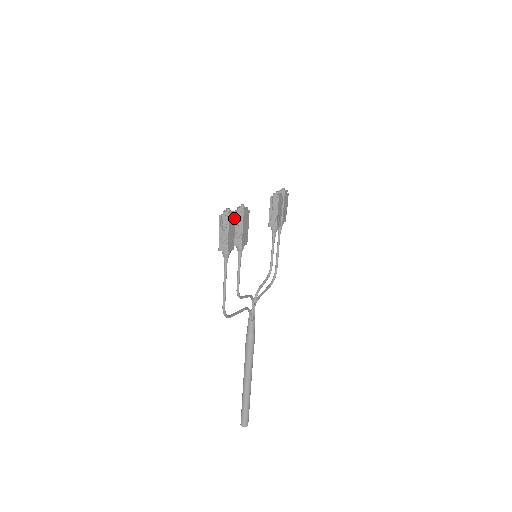
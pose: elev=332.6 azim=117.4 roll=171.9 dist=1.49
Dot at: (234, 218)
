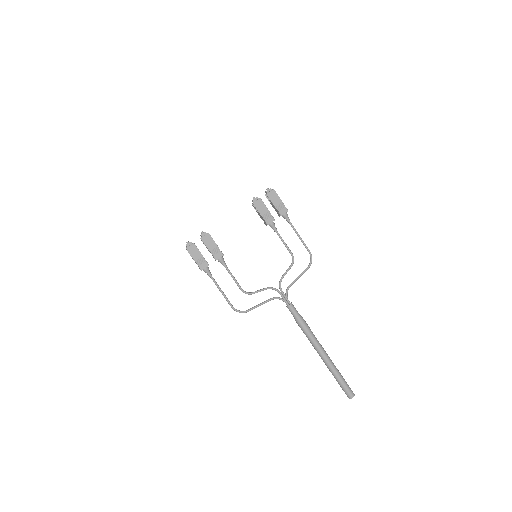
Dot at: (194, 246)
